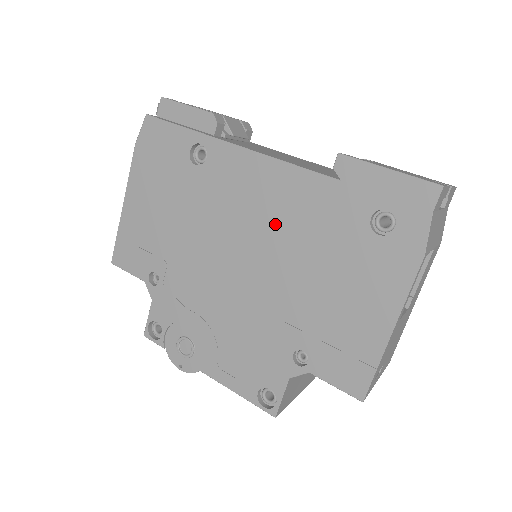
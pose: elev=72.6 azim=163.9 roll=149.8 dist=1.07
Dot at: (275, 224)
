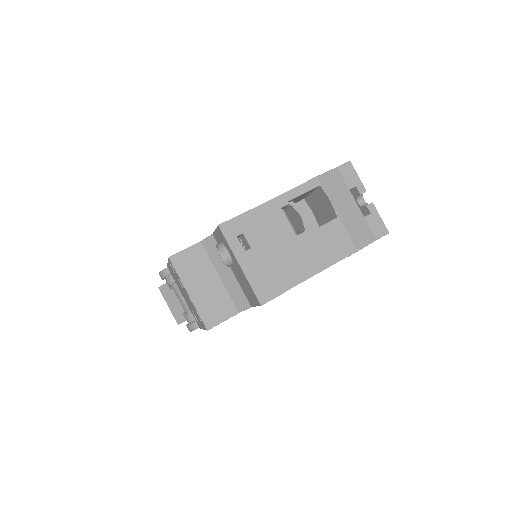
Dot at: occluded
